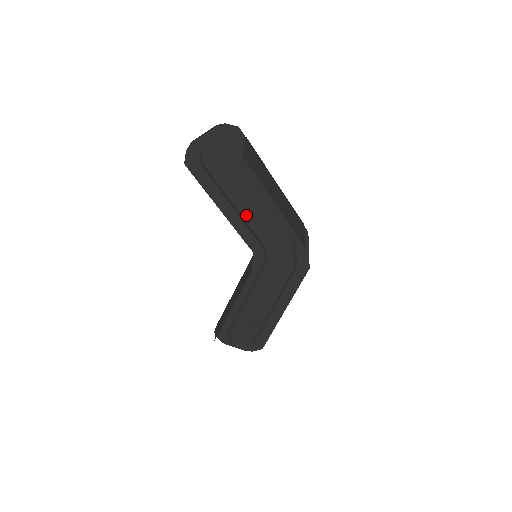
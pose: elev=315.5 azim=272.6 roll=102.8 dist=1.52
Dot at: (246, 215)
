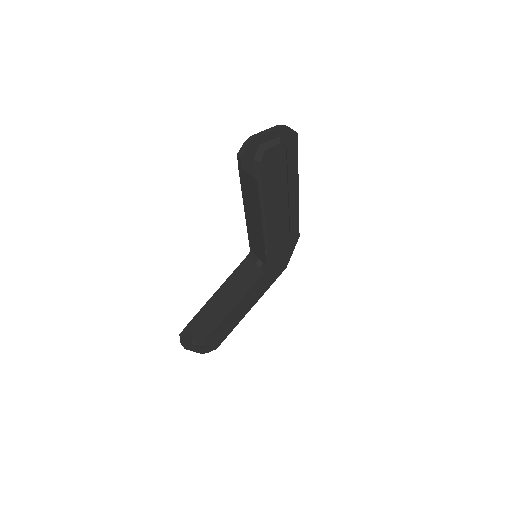
Dot at: (269, 216)
